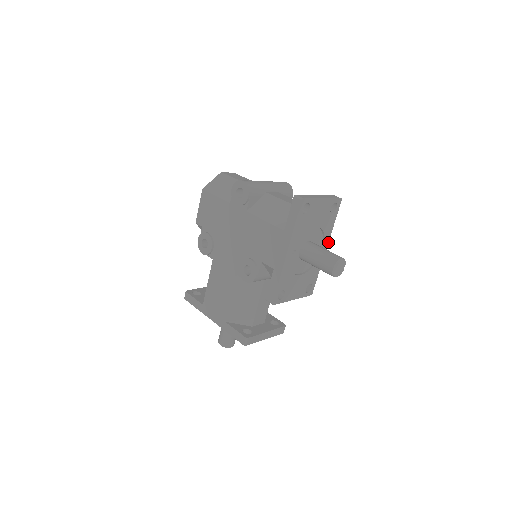
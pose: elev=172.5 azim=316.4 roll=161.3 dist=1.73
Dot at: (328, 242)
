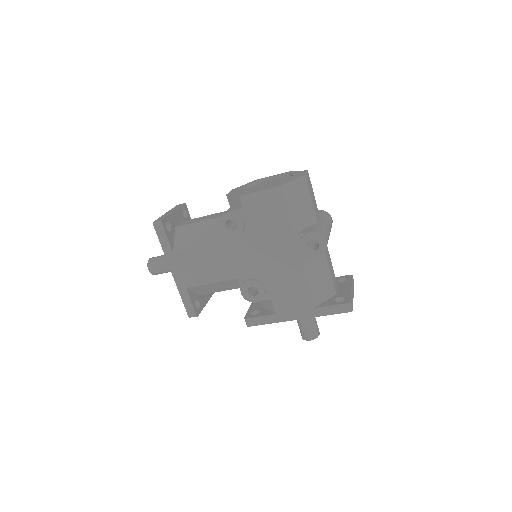
Dot at: occluded
